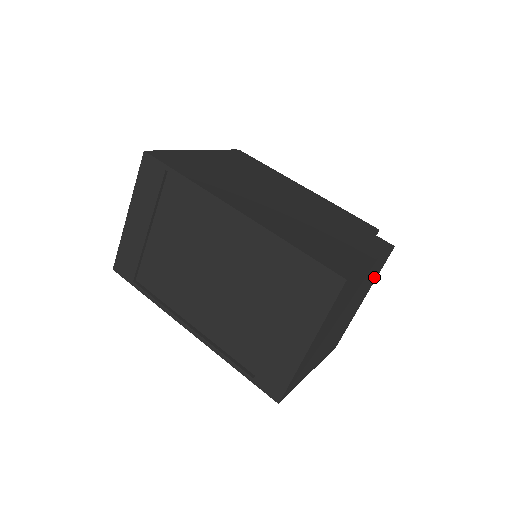
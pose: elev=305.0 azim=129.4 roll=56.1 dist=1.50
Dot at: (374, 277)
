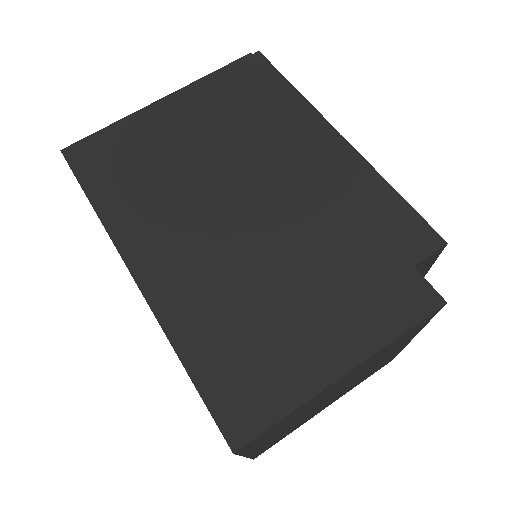
Dot at: (410, 334)
